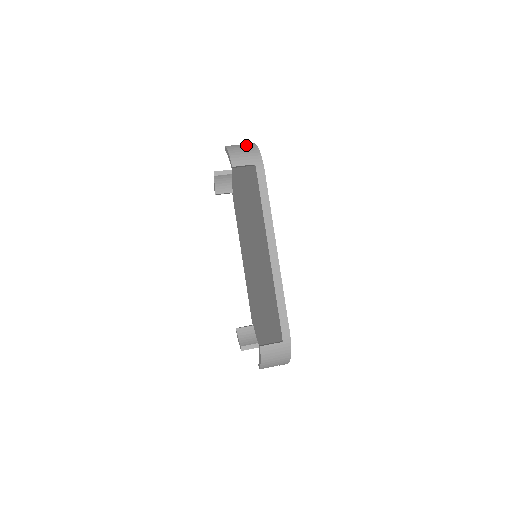
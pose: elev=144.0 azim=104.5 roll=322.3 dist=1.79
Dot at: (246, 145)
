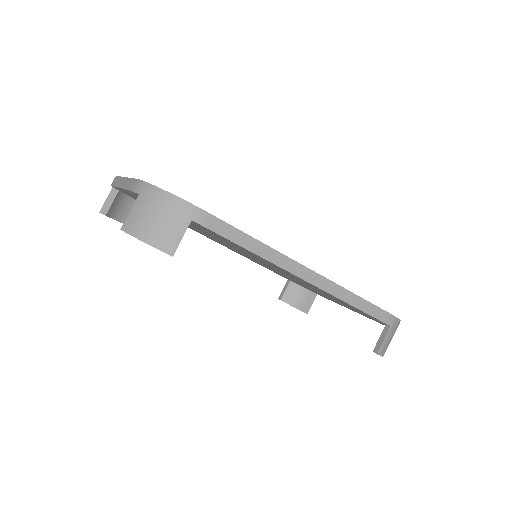
Dot at: (144, 201)
